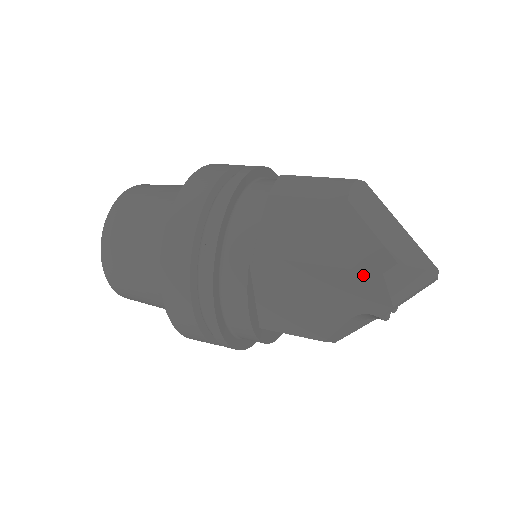
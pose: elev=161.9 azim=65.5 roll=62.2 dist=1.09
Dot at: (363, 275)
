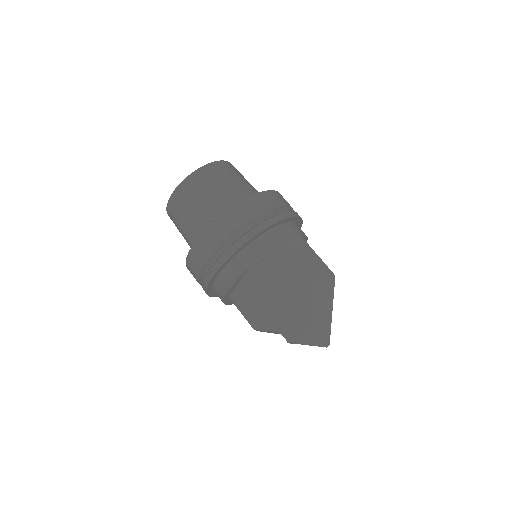
Dot at: (295, 320)
